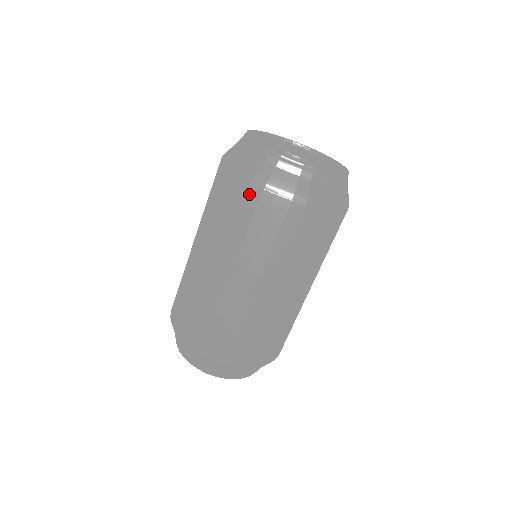
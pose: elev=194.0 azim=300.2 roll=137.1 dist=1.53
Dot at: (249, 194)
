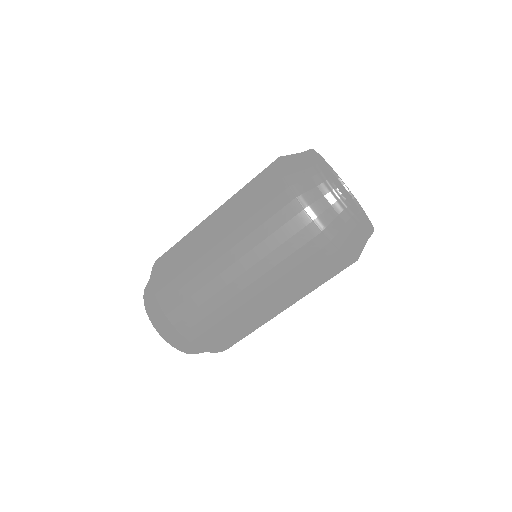
Dot at: (315, 240)
